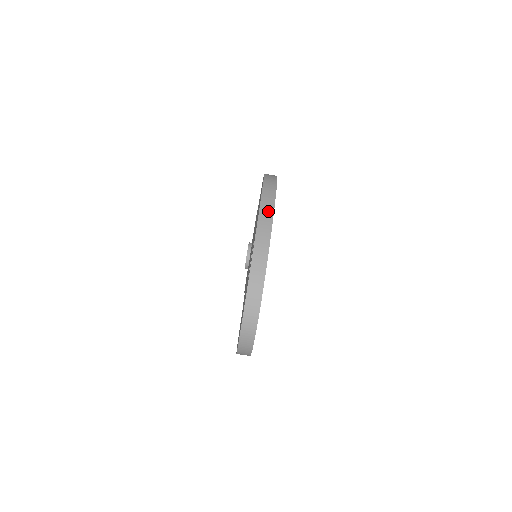
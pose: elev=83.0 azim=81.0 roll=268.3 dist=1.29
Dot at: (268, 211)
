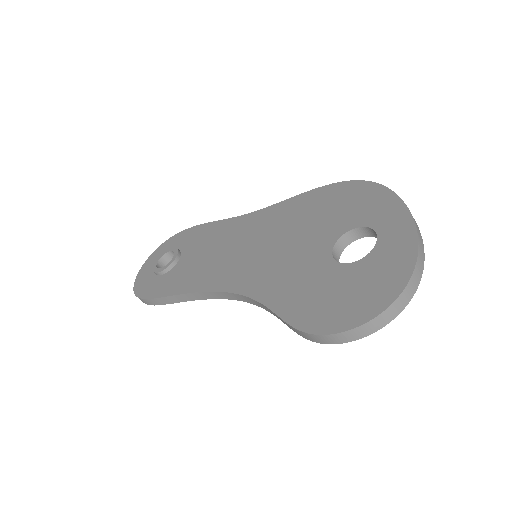
Dot at: occluded
